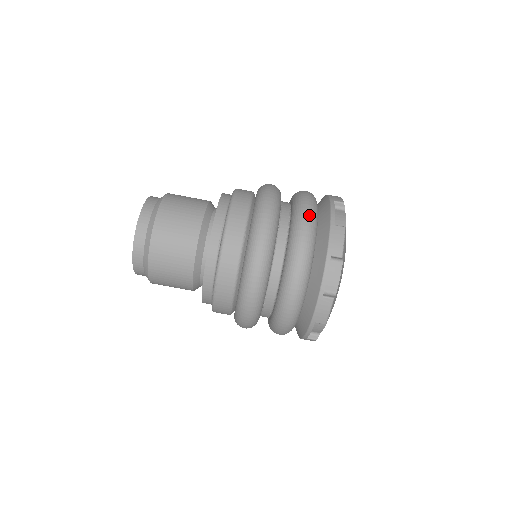
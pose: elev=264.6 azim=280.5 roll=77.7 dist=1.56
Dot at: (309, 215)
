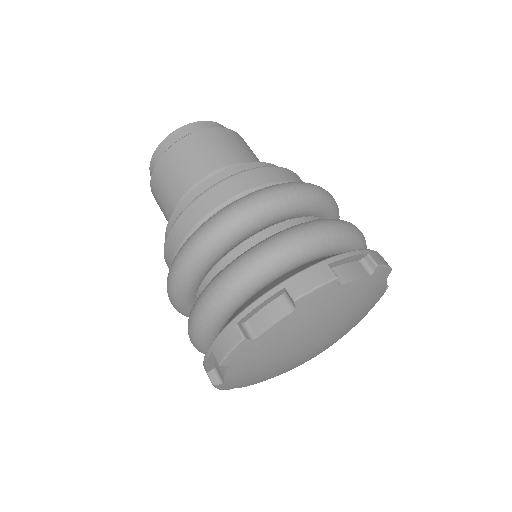
Dot at: (314, 233)
